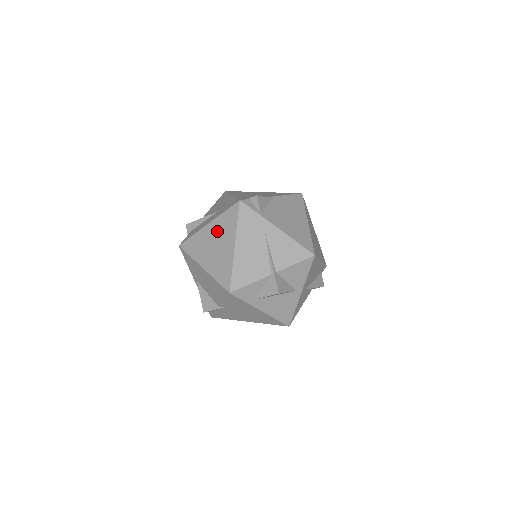
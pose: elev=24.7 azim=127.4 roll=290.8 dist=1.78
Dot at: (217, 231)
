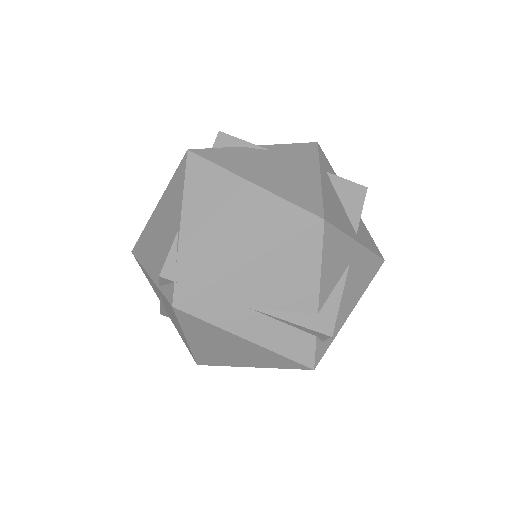
Dot at: occluded
